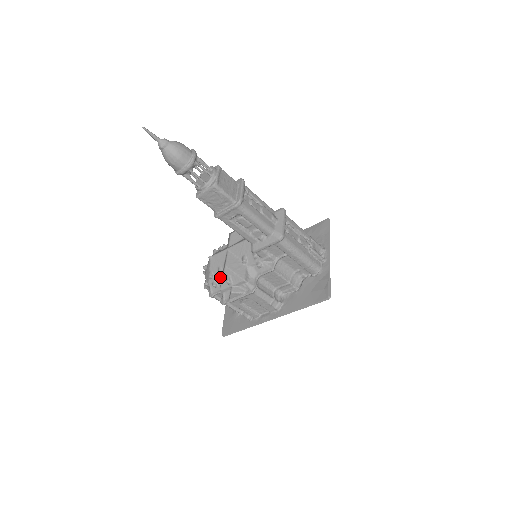
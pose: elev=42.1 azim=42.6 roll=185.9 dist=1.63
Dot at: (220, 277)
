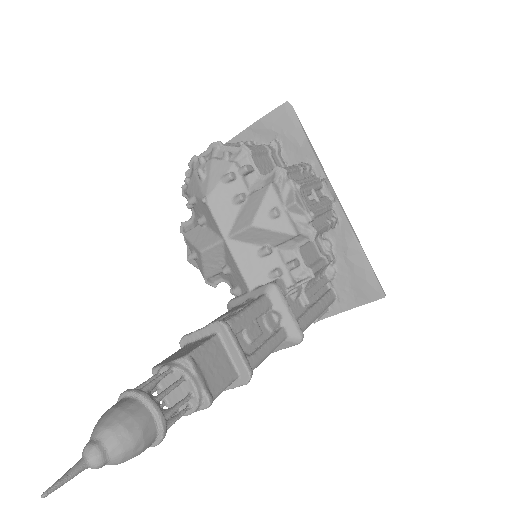
Dot at: occluded
